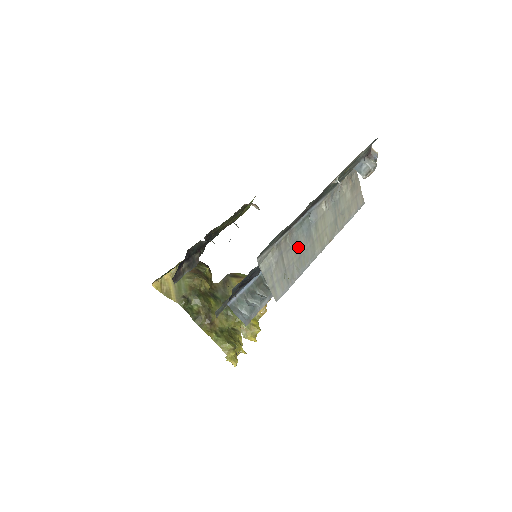
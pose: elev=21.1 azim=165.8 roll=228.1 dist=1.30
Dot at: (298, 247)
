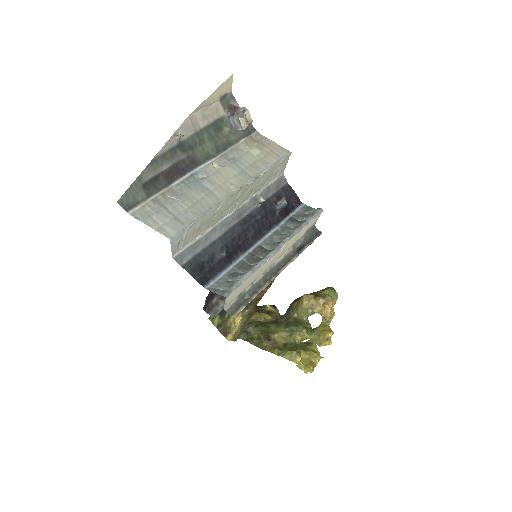
Dot at: (187, 198)
